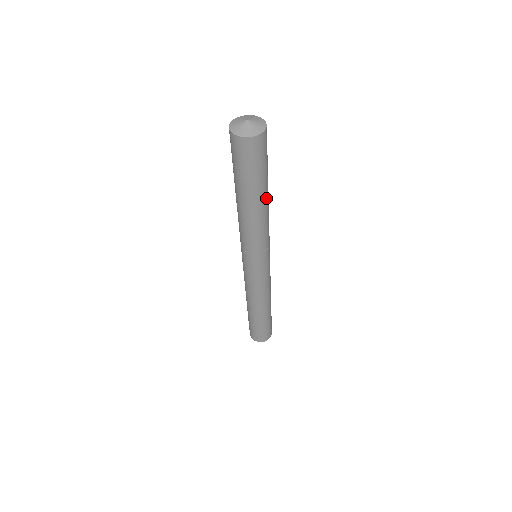
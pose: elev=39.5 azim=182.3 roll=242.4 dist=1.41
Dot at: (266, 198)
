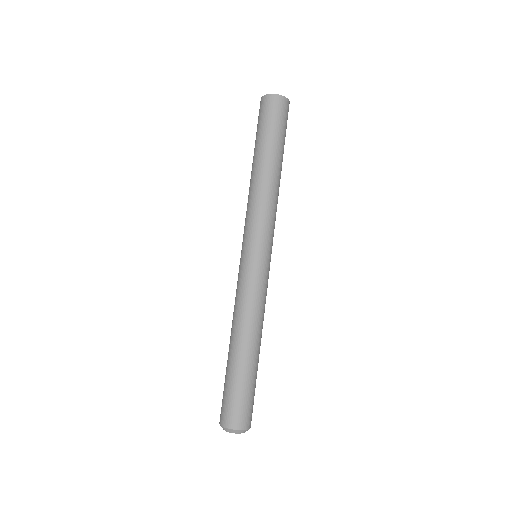
Dot at: (278, 166)
